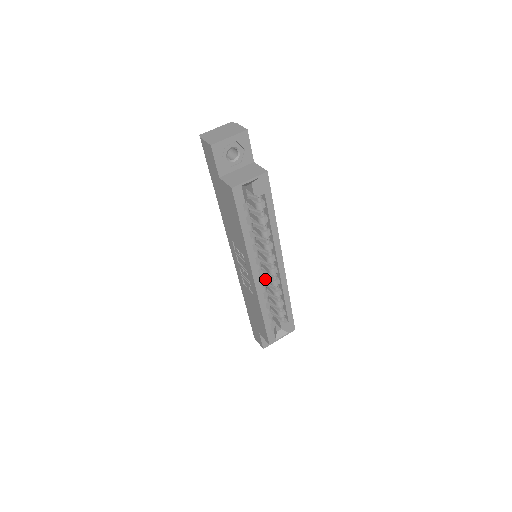
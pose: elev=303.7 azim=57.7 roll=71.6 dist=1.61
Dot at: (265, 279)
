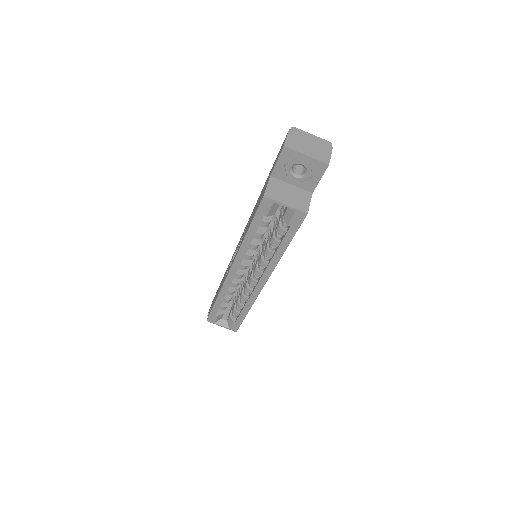
Dot at: (247, 278)
